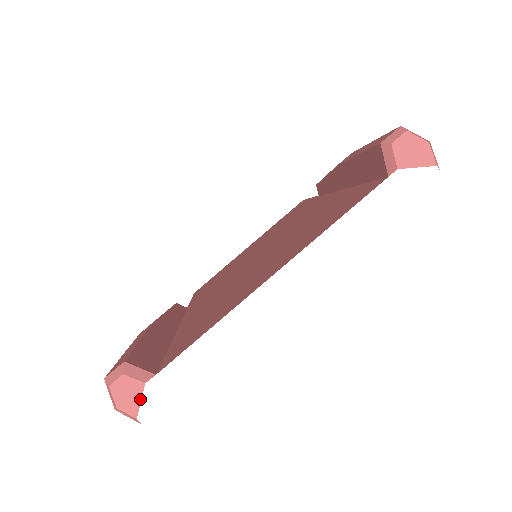
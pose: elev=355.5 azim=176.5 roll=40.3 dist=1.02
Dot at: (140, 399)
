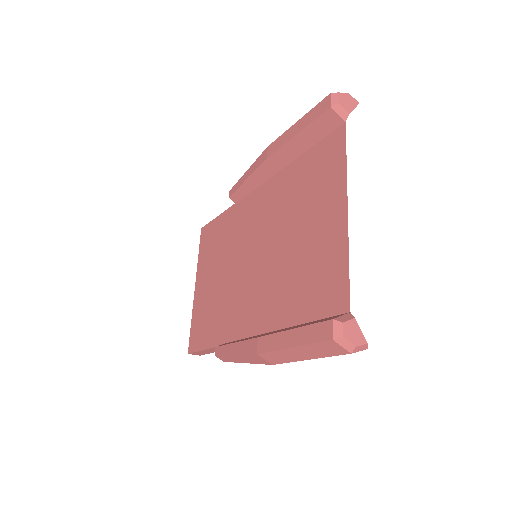
Dot at: (360, 330)
